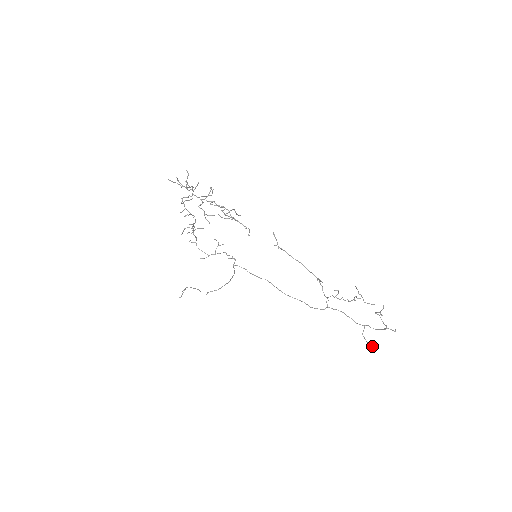
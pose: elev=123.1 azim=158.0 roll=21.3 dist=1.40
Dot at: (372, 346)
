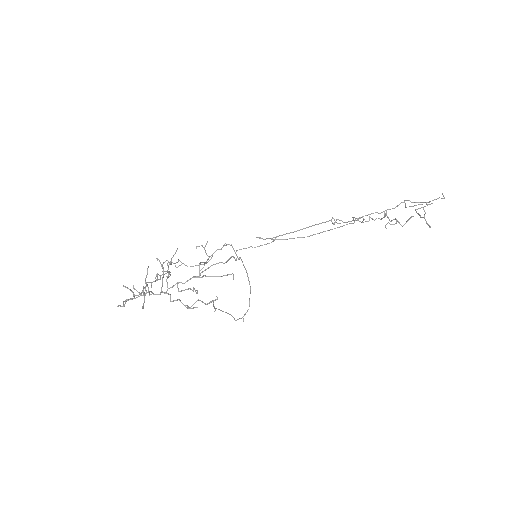
Dot at: (421, 204)
